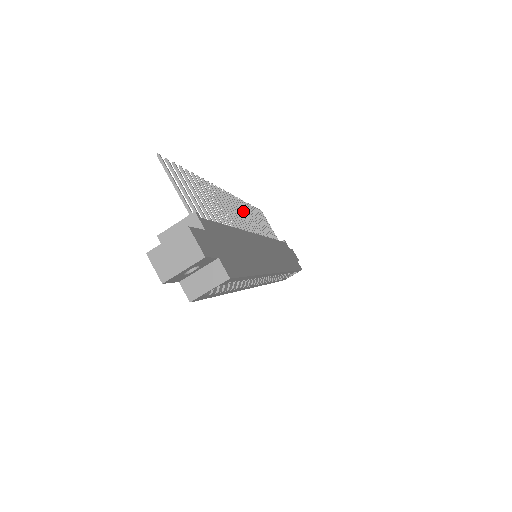
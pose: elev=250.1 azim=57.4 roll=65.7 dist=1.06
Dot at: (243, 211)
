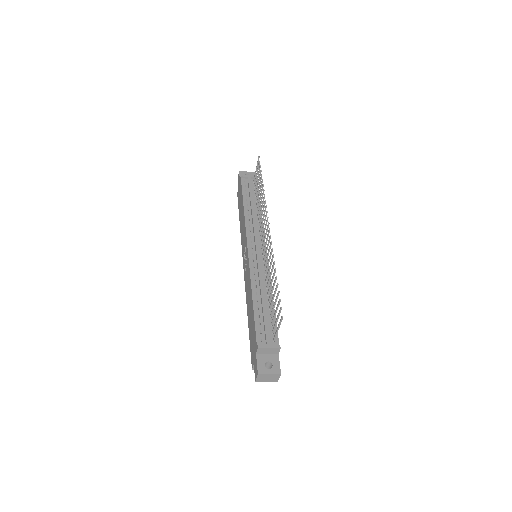
Dot at: occluded
